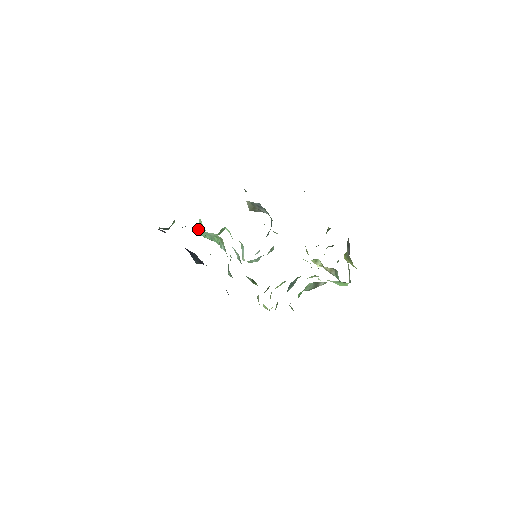
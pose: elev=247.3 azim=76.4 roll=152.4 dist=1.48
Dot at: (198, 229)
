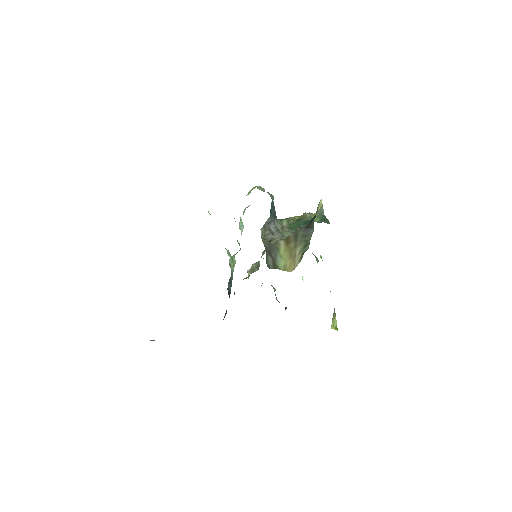
Dot at: occluded
